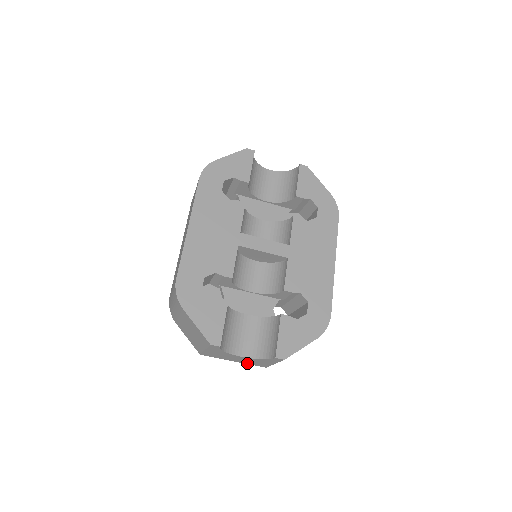
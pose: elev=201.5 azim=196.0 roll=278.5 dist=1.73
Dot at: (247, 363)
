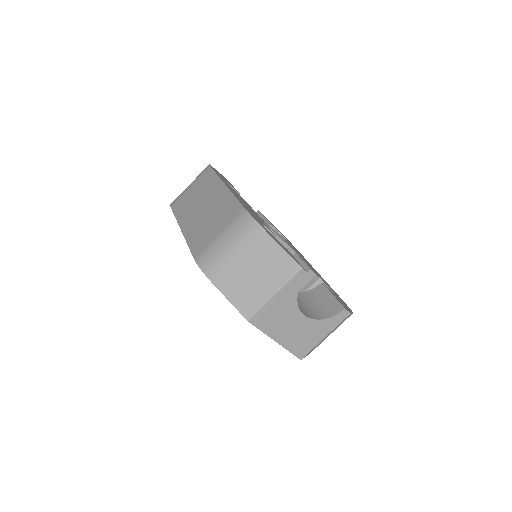
Dot at: (288, 346)
